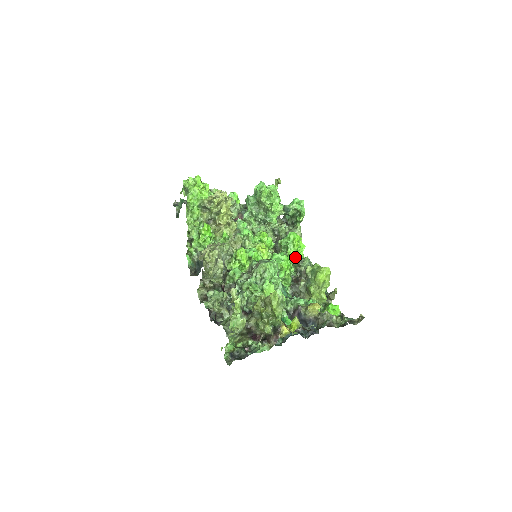
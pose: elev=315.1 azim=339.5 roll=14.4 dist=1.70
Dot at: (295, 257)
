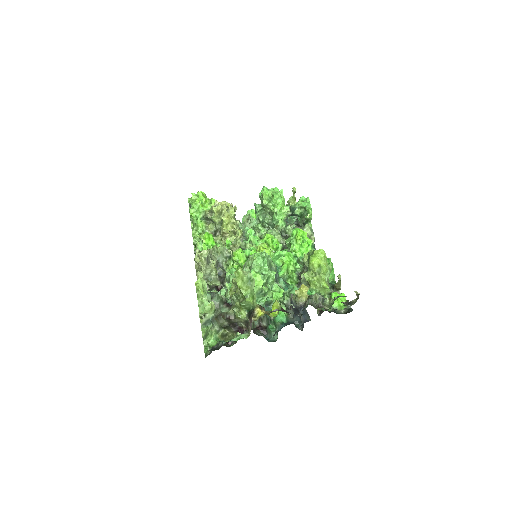
Dot at: (301, 253)
